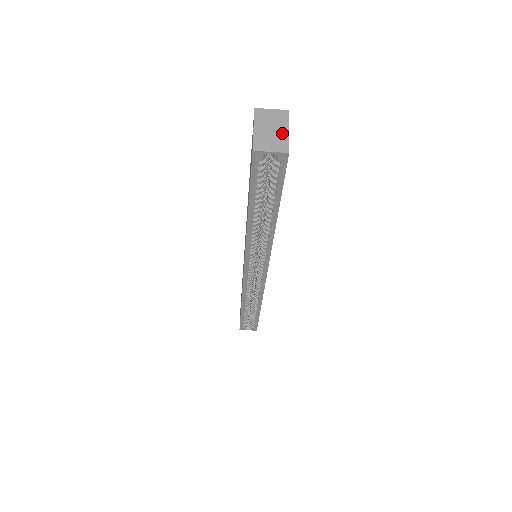
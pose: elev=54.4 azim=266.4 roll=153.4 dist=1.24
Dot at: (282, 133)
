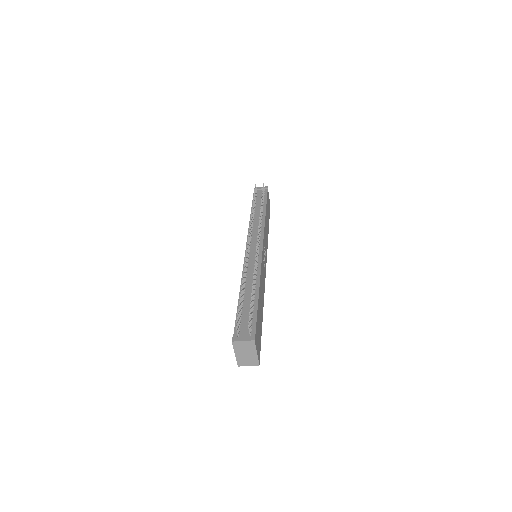
Dot at: (253, 355)
